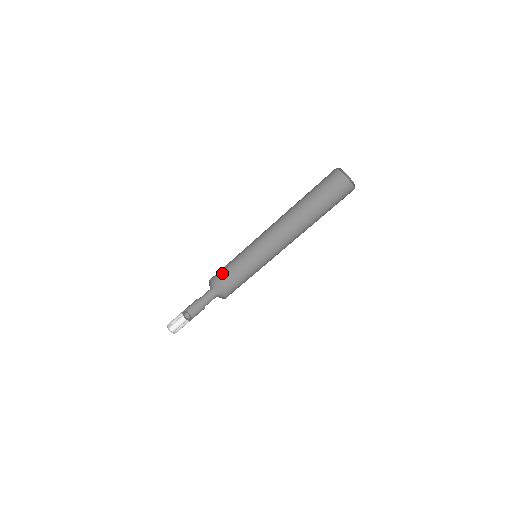
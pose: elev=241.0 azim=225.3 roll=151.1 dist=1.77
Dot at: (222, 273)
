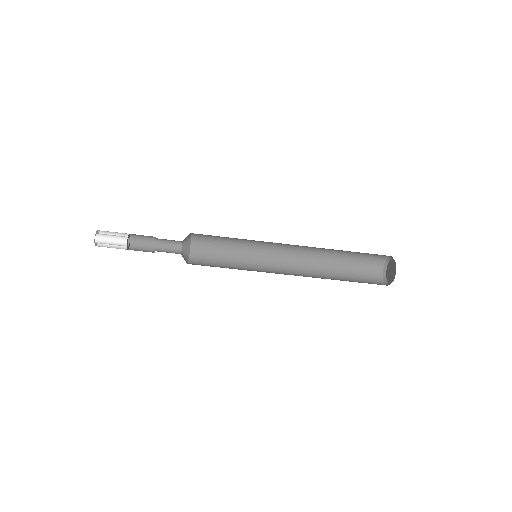
Dot at: (204, 242)
